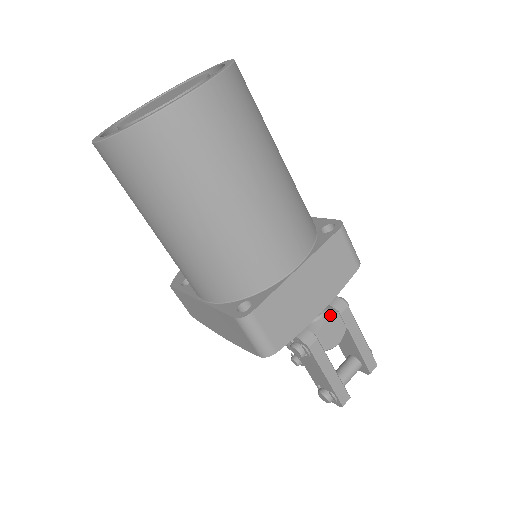
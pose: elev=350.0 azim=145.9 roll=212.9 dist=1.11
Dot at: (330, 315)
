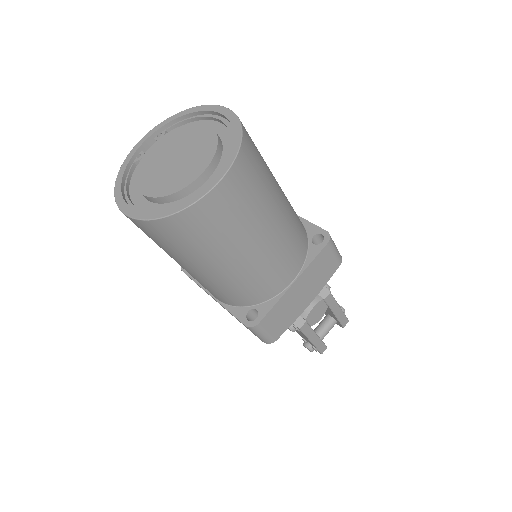
Dot at: (316, 303)
